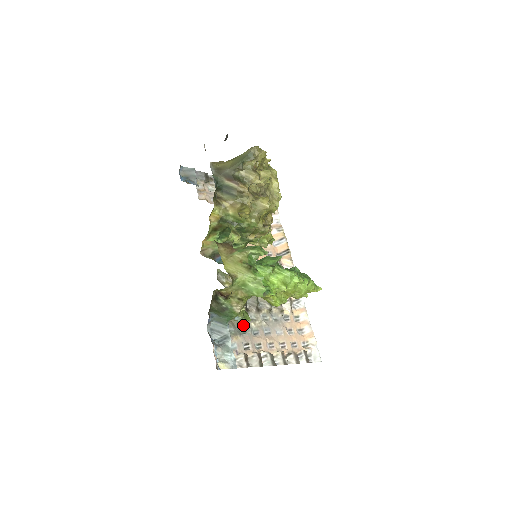
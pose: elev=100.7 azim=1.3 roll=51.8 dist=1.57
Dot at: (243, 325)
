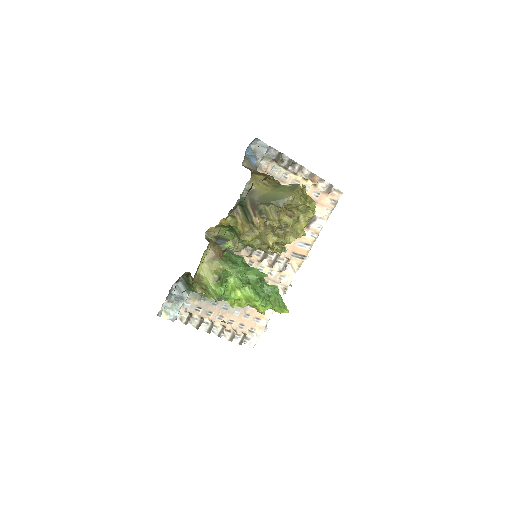
Dot at: occluded
